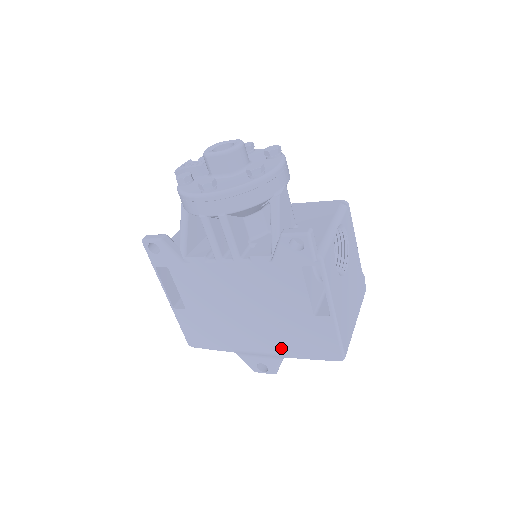
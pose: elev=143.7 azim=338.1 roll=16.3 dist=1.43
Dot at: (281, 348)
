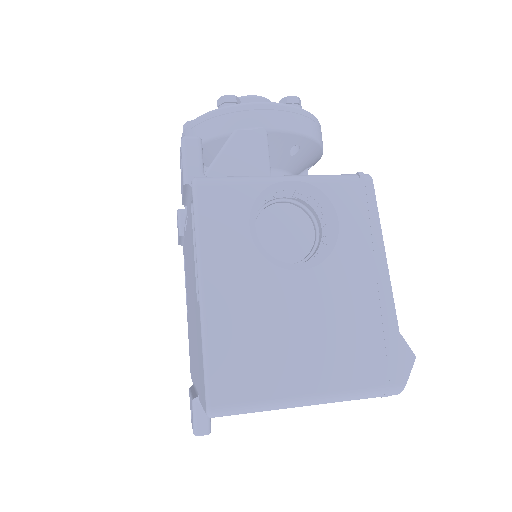
Dot at: occluded
